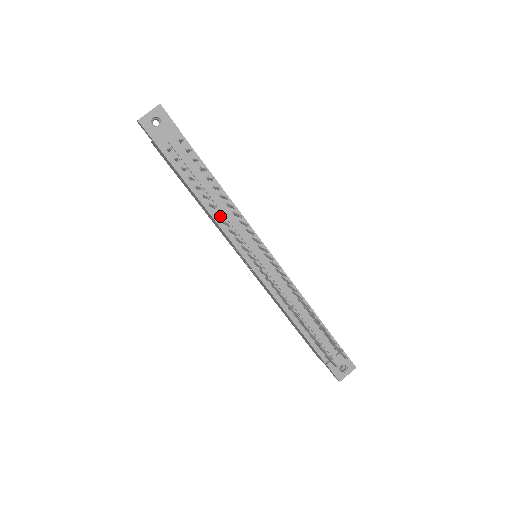
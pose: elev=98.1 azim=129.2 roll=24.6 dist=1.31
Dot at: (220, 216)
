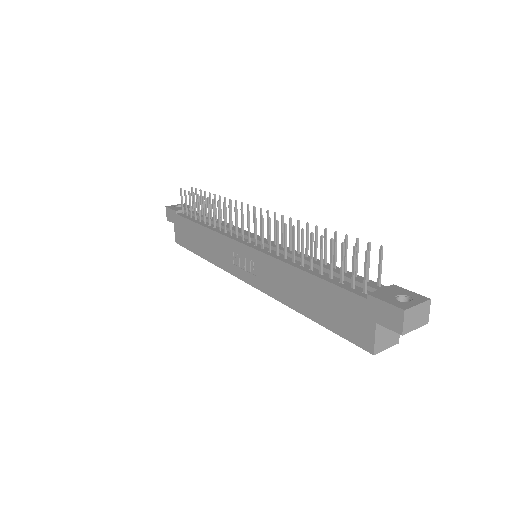
Dot at: (212, 205)
